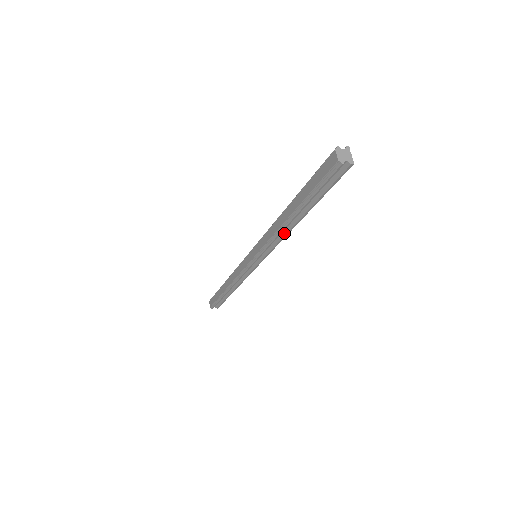
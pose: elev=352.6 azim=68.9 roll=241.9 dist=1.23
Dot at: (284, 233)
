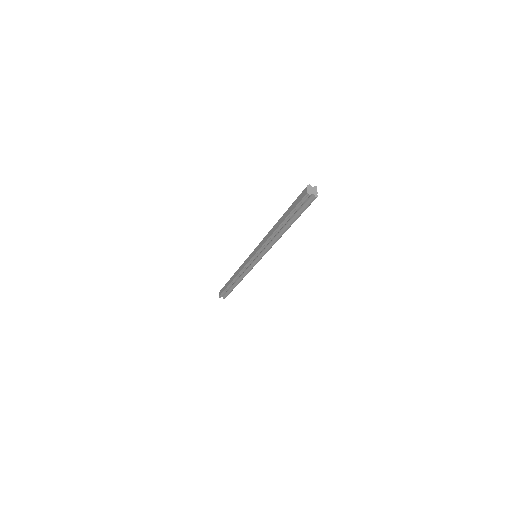
Dot at: (275, 239)
